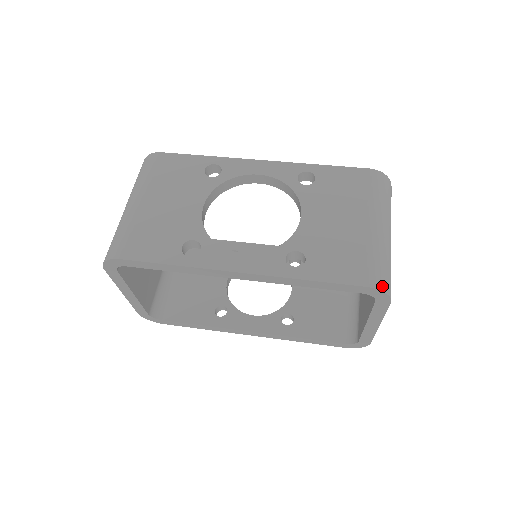
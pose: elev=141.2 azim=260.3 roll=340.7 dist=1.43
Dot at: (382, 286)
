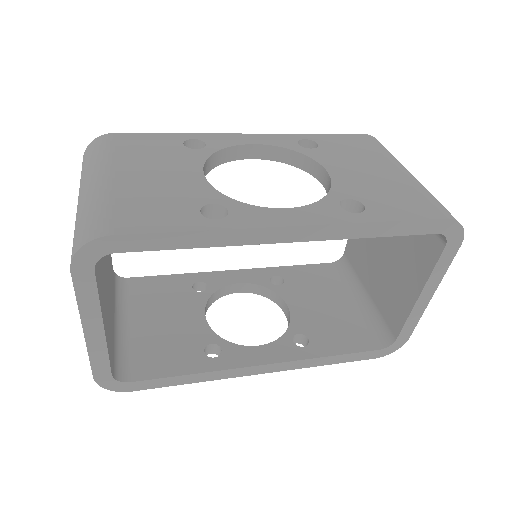
Dot at: occluded
